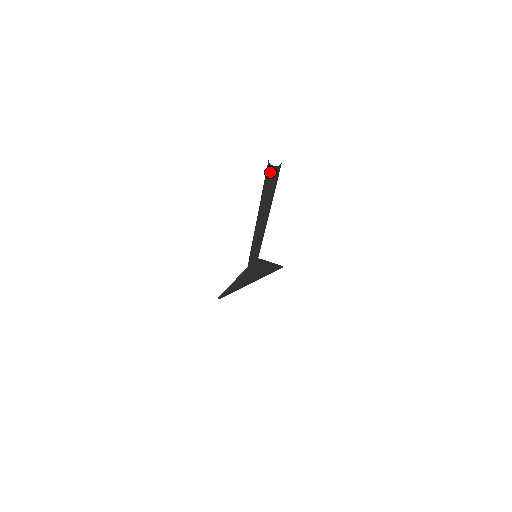
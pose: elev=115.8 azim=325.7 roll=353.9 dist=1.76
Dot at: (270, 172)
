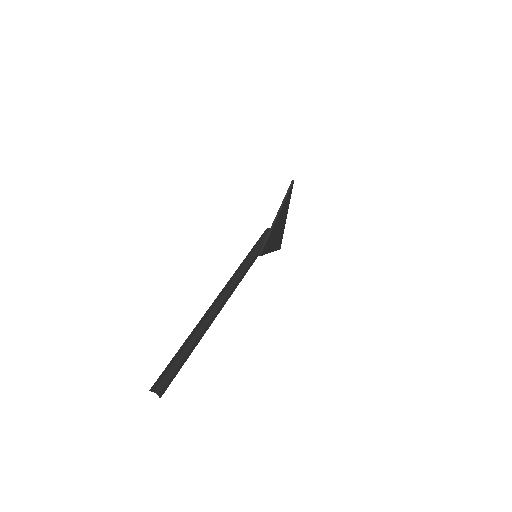
Dot at: occluded
